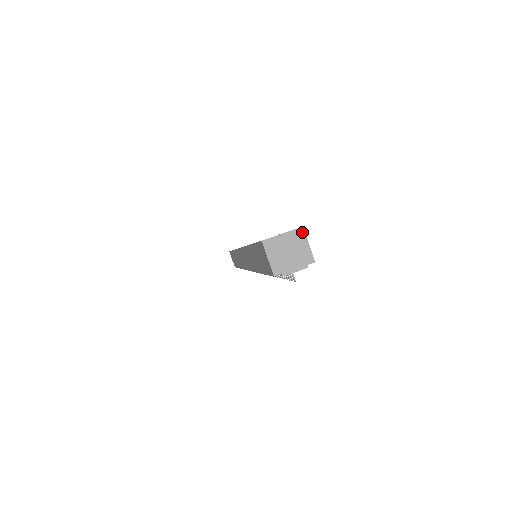
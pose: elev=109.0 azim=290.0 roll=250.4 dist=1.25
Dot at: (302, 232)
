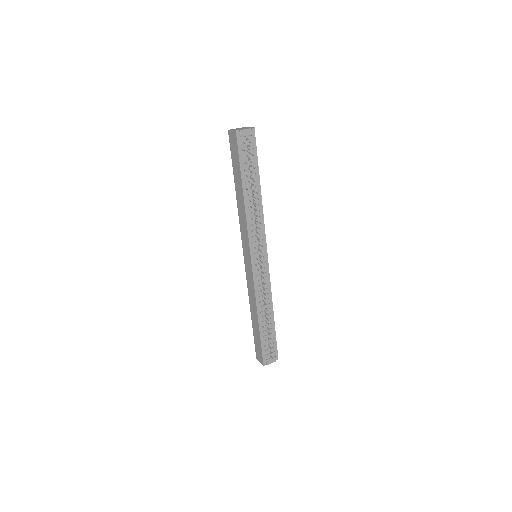
Dot at: (246, 127)
